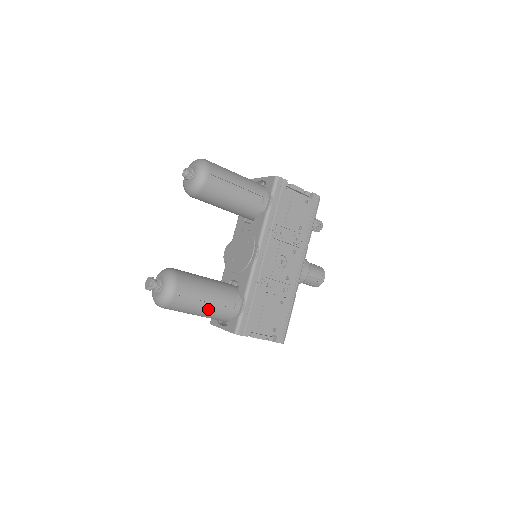
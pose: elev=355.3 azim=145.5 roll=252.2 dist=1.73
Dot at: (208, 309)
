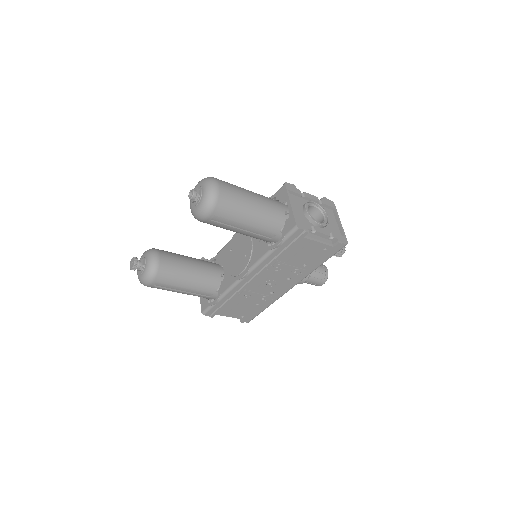
Dot at: (183, 293)
